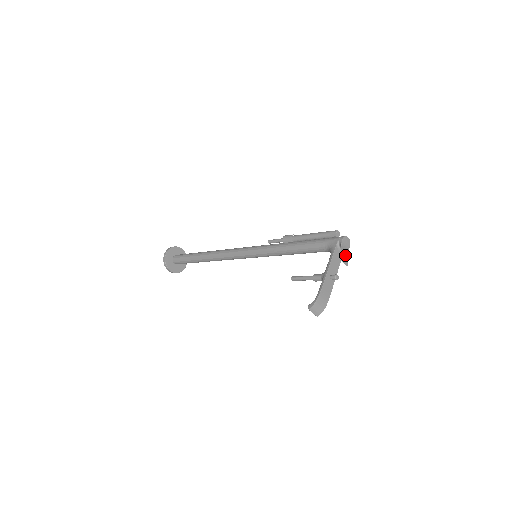
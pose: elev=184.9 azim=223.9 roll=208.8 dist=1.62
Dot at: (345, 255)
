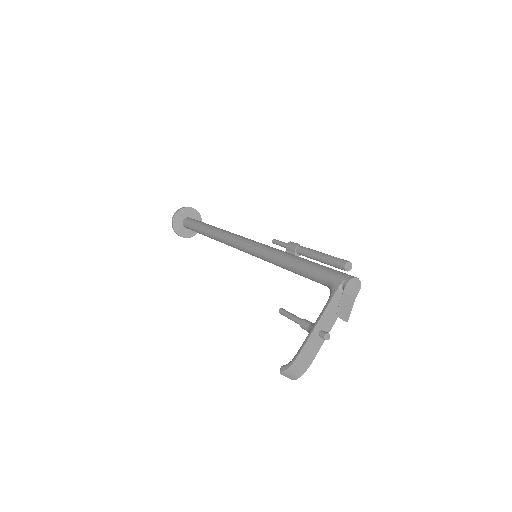
Dot at: (347, 306)
